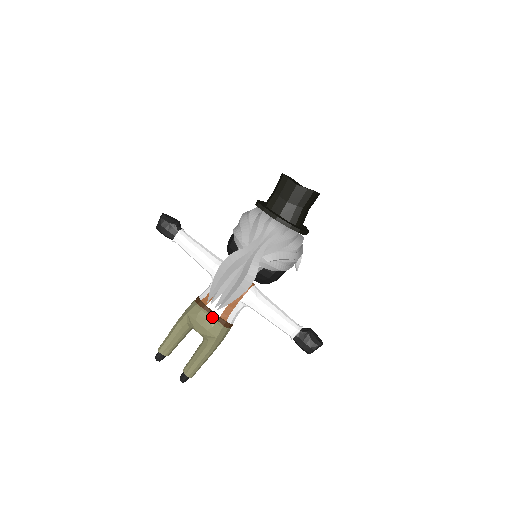
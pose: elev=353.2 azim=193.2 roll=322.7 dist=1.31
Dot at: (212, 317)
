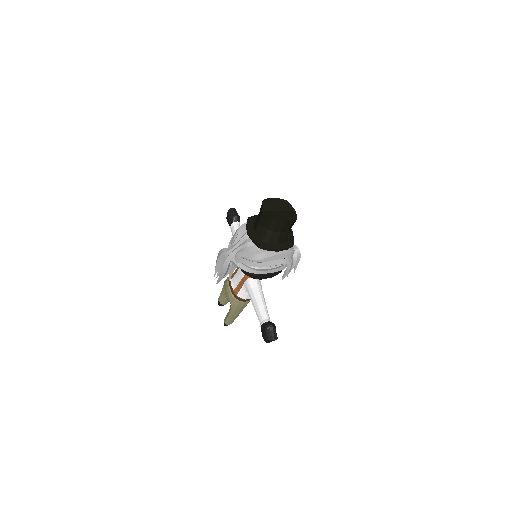
Dot at: (230, 289)
